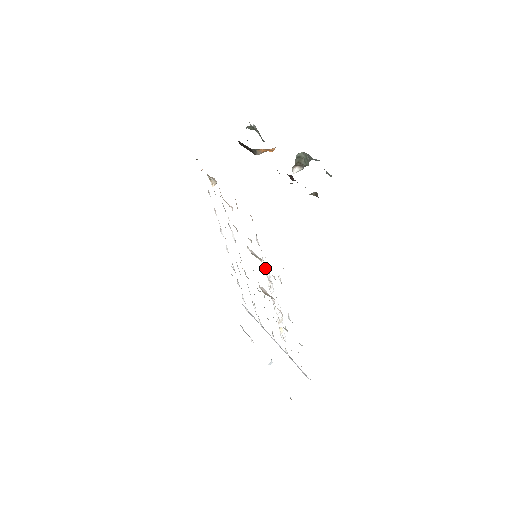
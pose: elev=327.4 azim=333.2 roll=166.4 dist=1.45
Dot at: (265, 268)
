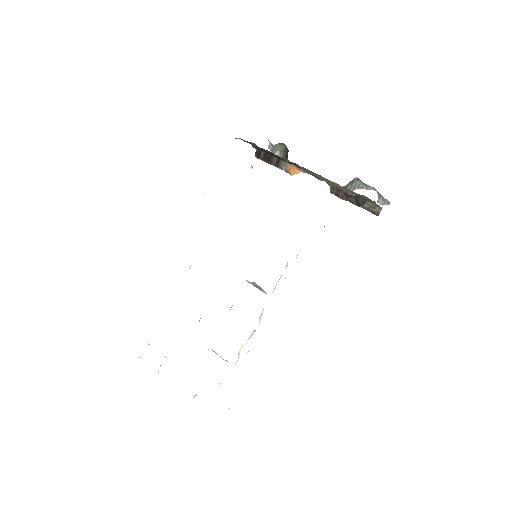
Dot at: occluded
